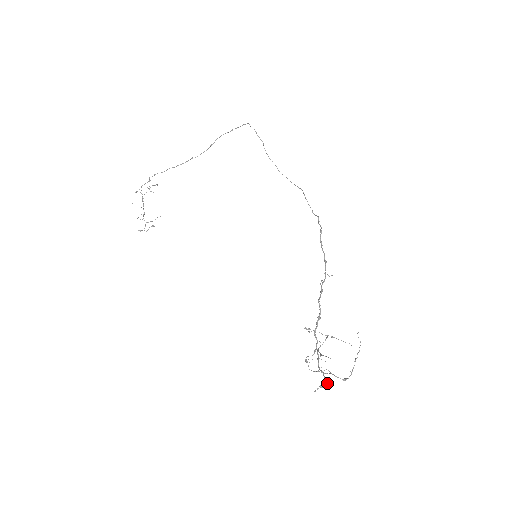
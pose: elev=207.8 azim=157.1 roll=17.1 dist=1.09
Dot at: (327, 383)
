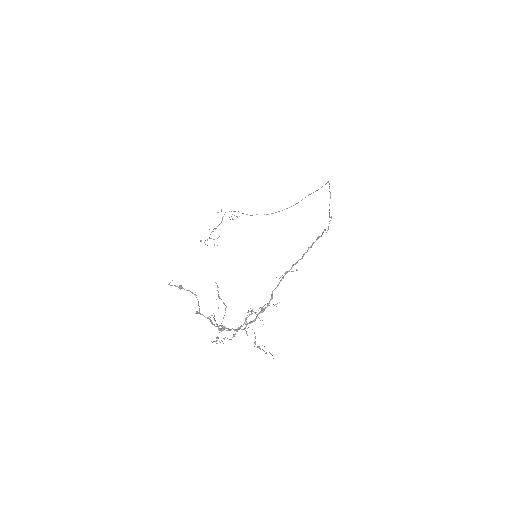
Dot at: (189, 290)
